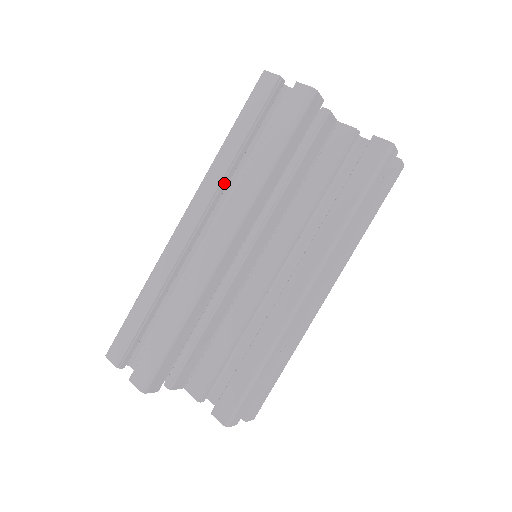
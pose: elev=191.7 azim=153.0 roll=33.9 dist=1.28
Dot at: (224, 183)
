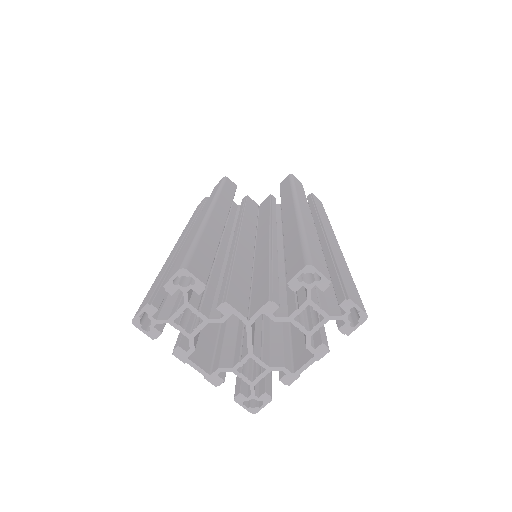
Dot at: occluded
